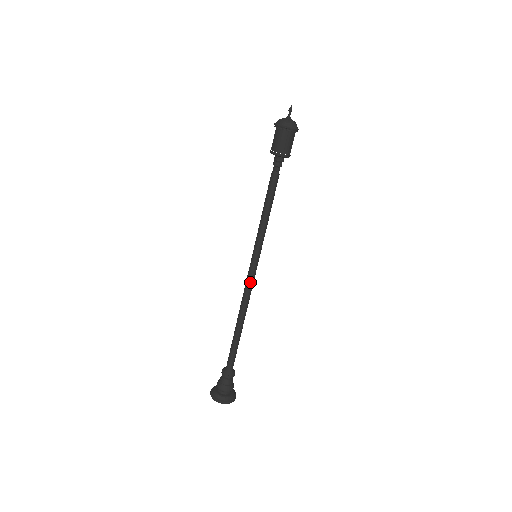
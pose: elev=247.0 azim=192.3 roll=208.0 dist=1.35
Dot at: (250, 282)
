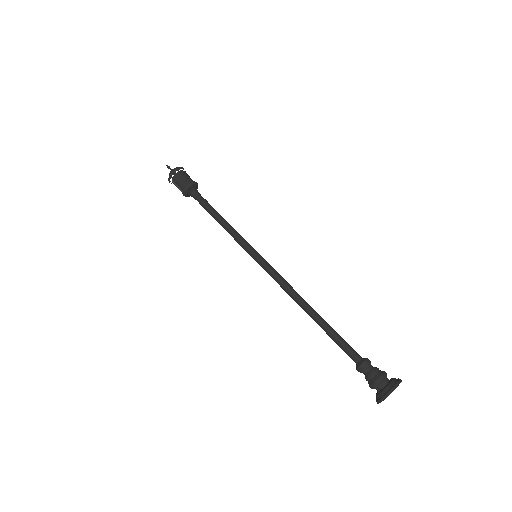
Dot at: (276, 273)
